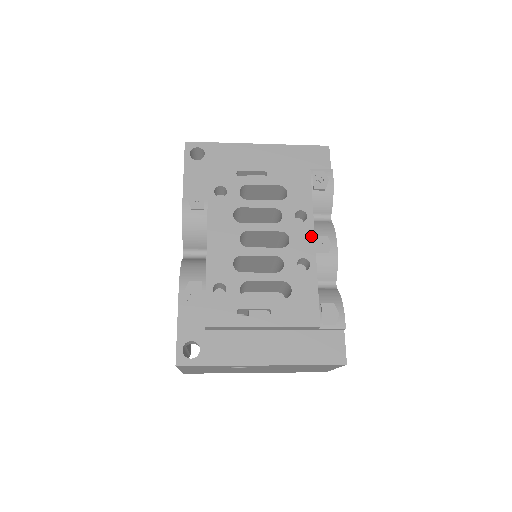
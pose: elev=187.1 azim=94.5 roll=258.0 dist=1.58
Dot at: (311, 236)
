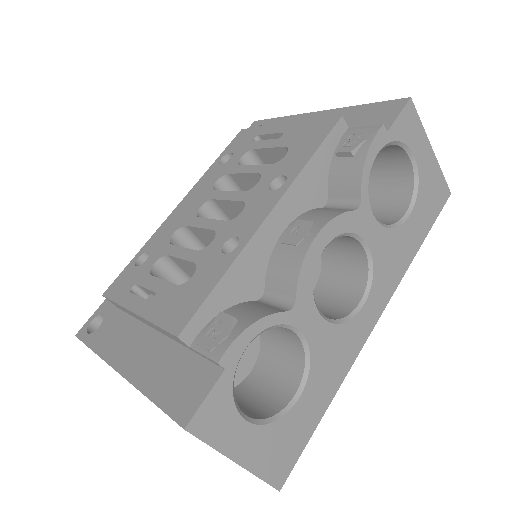
Dot at: (268, 209)
